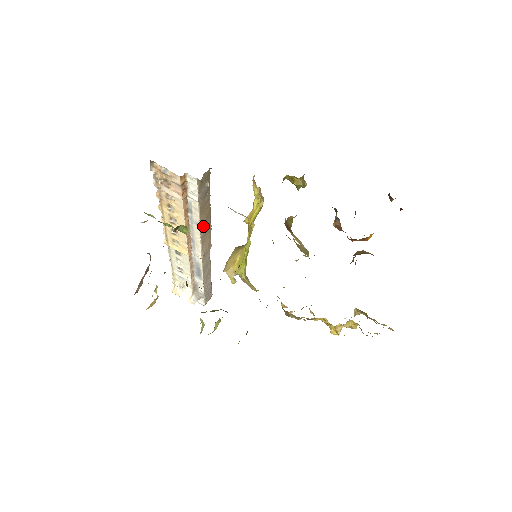
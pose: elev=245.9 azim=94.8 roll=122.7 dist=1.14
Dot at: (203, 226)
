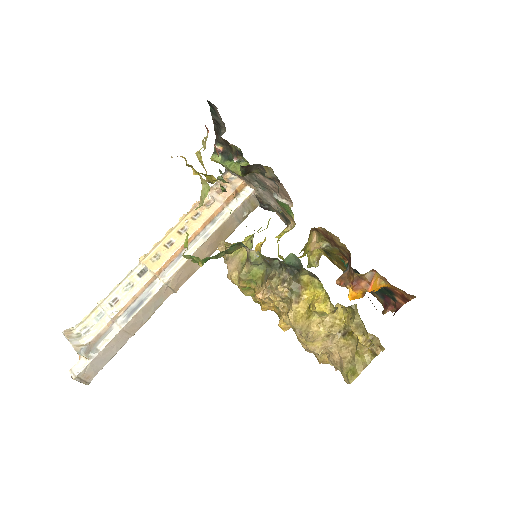
Dot at: (207, 245)
